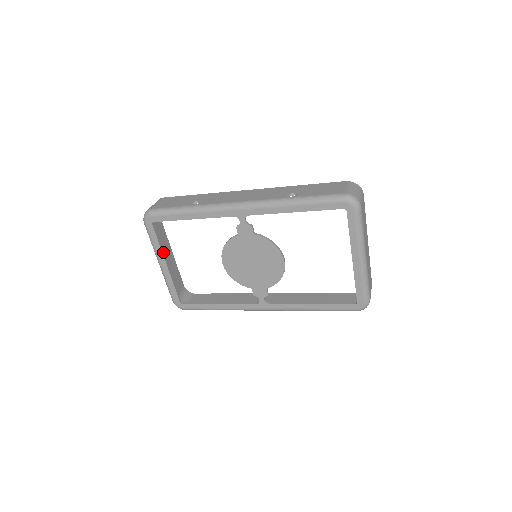
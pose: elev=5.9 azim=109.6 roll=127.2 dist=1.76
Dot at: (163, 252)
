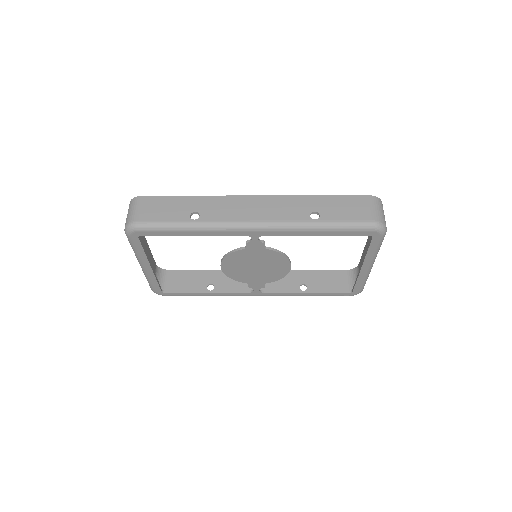
Dot at: (147, 257)
